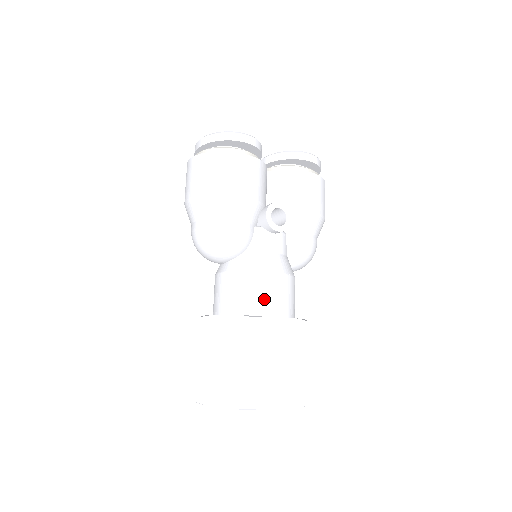
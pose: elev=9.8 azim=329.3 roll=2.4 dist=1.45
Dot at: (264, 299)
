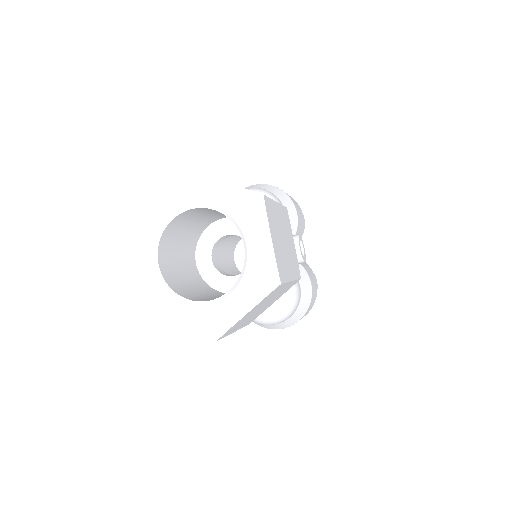
Dot at: occluded
